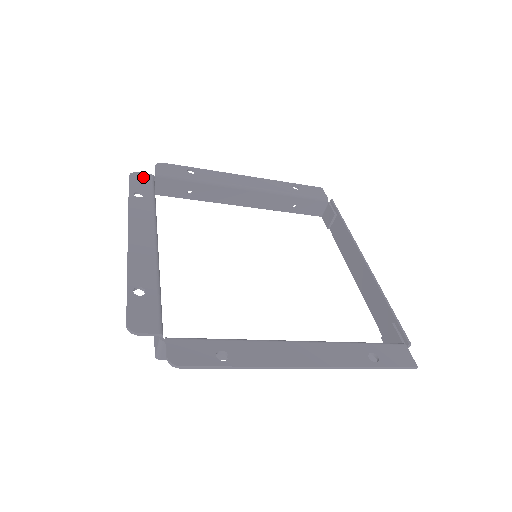
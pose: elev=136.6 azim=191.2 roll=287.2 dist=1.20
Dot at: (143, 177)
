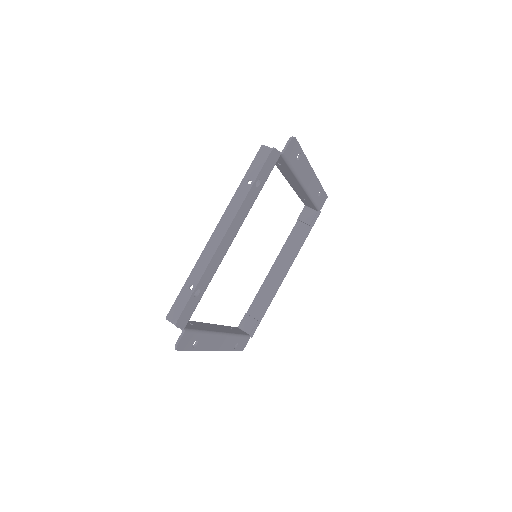
Dot at: (275, 158)
